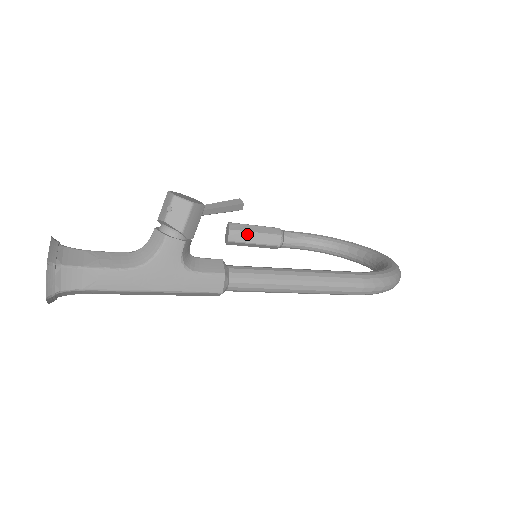
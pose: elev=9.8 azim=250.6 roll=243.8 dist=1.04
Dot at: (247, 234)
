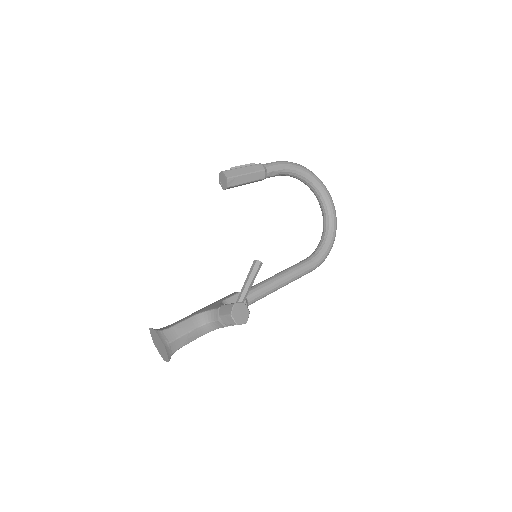
Dot at: (240, 185)
